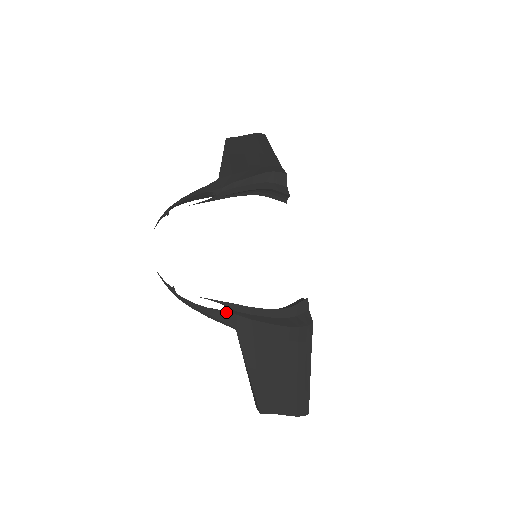
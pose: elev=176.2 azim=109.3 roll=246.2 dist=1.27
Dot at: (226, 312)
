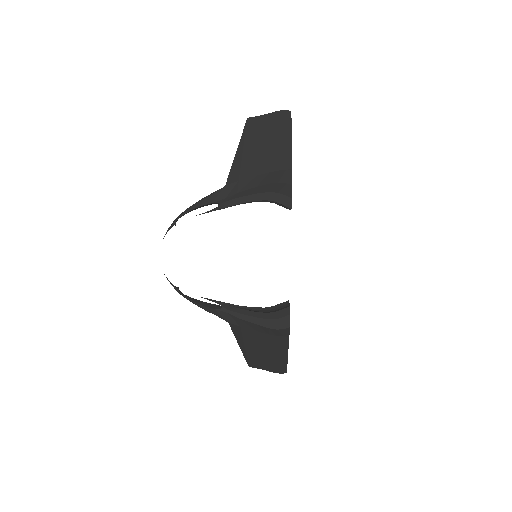
Dot at: (219, 310)
